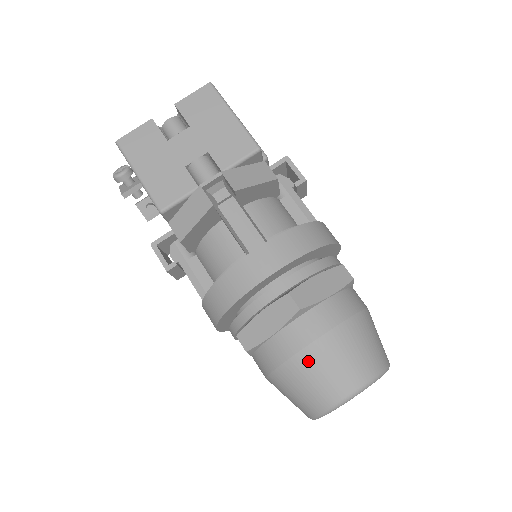
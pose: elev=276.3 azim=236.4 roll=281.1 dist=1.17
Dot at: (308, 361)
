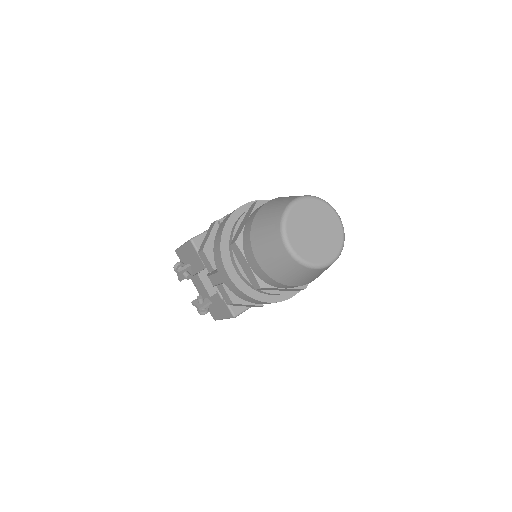
Dot at: (265, 208)
